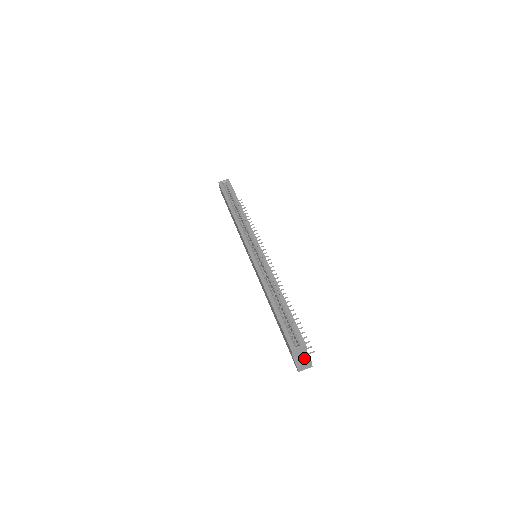
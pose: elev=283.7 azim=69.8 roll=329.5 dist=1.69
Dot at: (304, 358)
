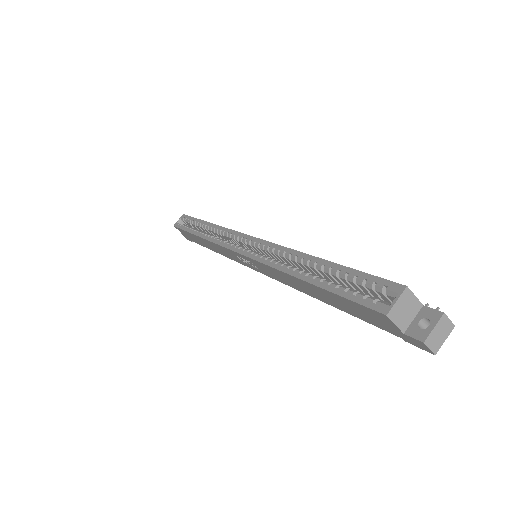
Dot at: (425, 319)
